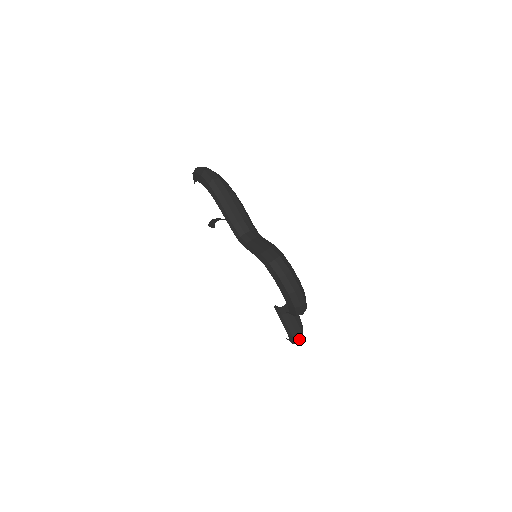
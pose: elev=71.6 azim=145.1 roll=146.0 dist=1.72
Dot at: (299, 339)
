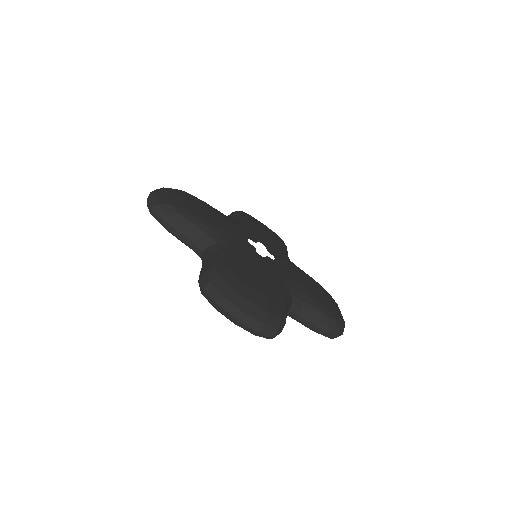
Dot at: occluded
